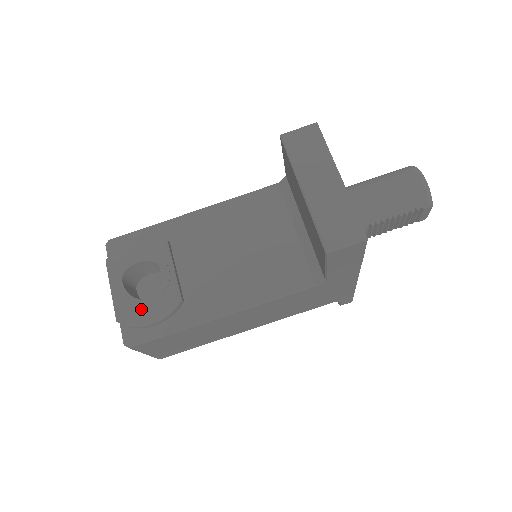
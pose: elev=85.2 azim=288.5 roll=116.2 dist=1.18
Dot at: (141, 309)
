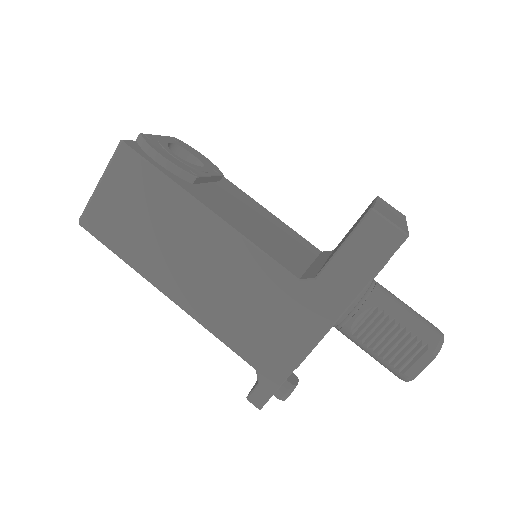
Dot at: (164, 150)
